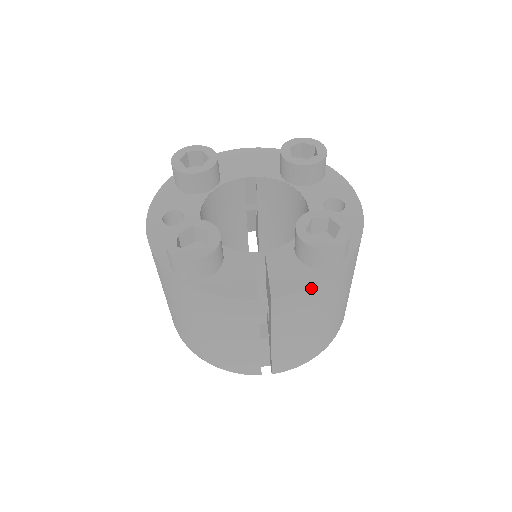
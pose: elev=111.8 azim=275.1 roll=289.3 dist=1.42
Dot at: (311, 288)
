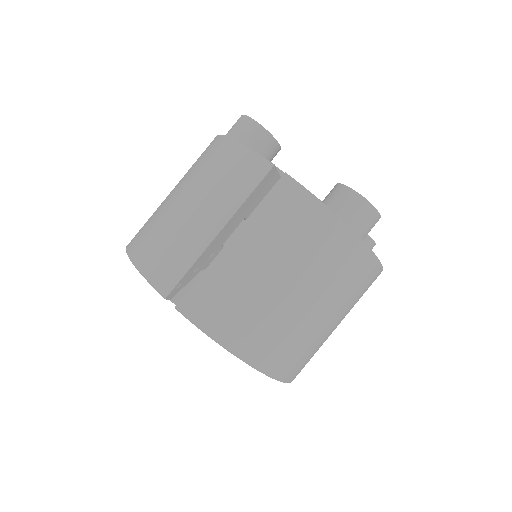
Dot at: (319, 202)
